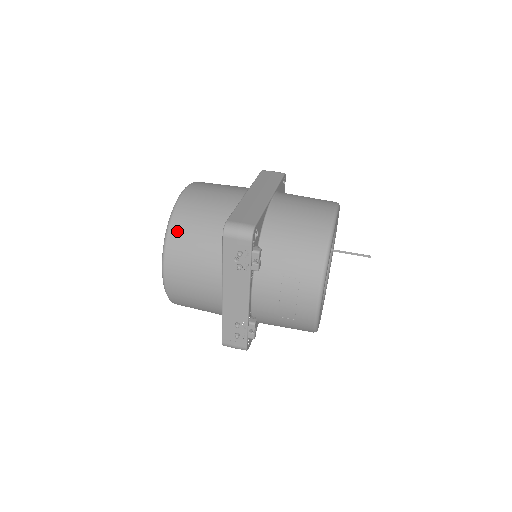
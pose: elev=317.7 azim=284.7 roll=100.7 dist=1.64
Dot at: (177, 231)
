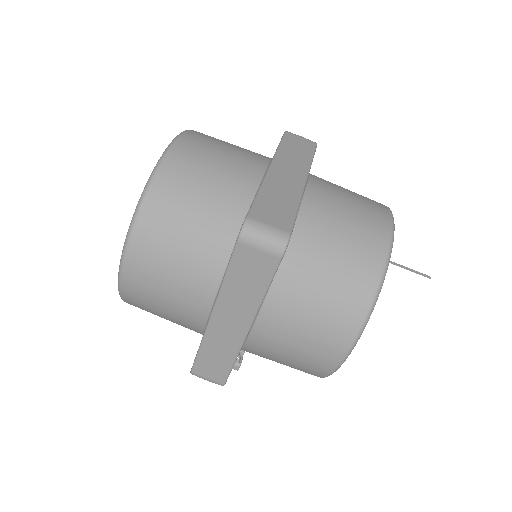
Dot at: occluded
